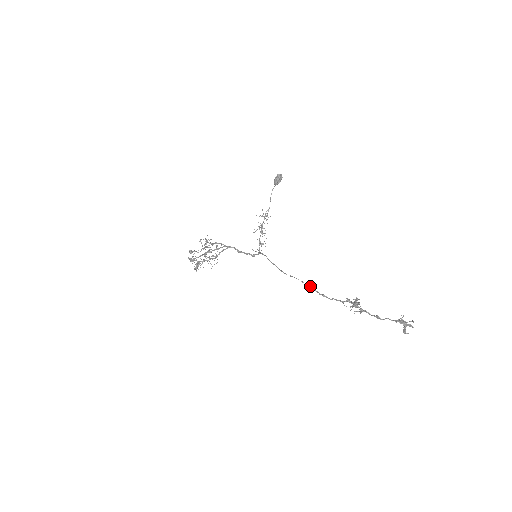
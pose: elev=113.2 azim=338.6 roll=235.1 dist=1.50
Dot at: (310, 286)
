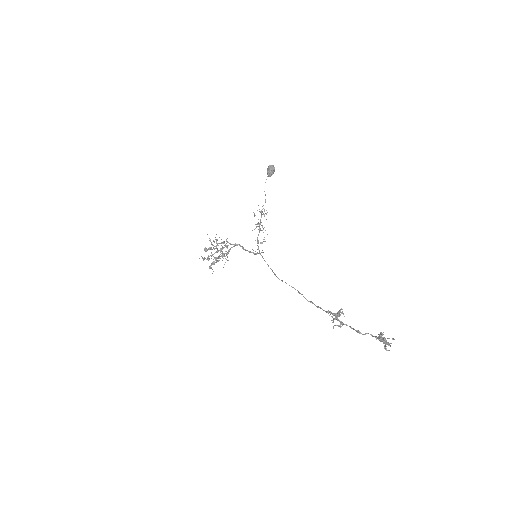
Dot at: (299, 292)
